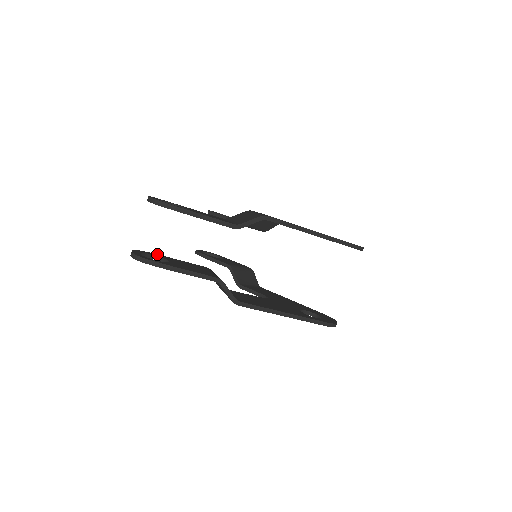
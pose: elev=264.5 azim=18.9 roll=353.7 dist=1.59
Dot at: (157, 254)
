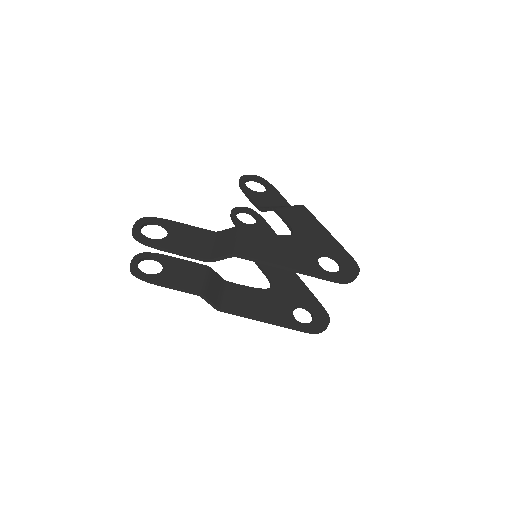
Dot at: (160, 254)
